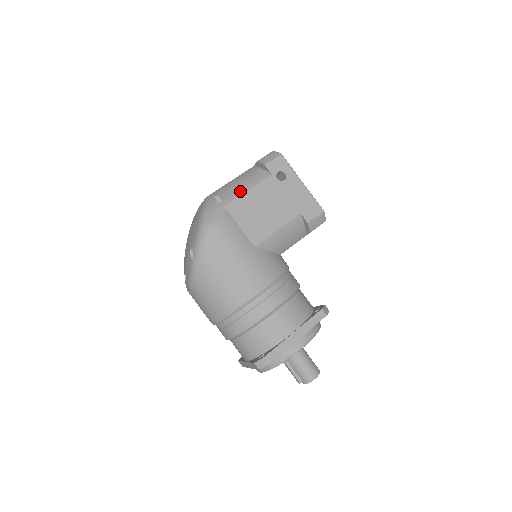
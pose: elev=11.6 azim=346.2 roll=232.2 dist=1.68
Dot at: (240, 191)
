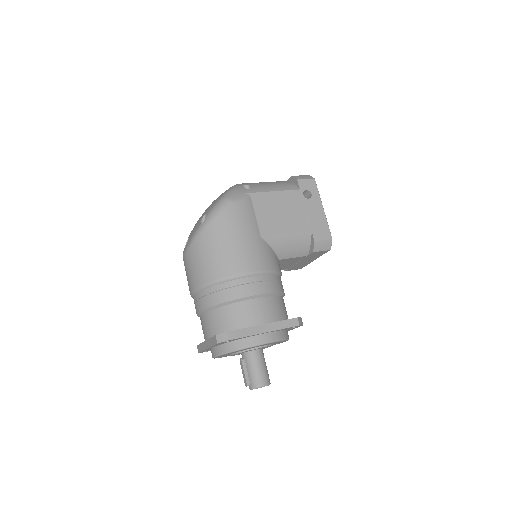
Dot at: (268, 189)
